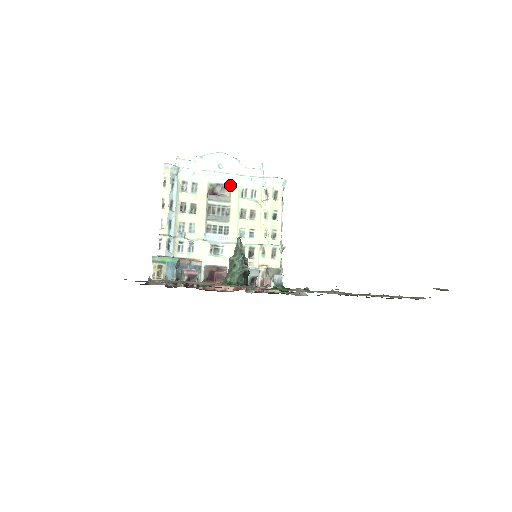
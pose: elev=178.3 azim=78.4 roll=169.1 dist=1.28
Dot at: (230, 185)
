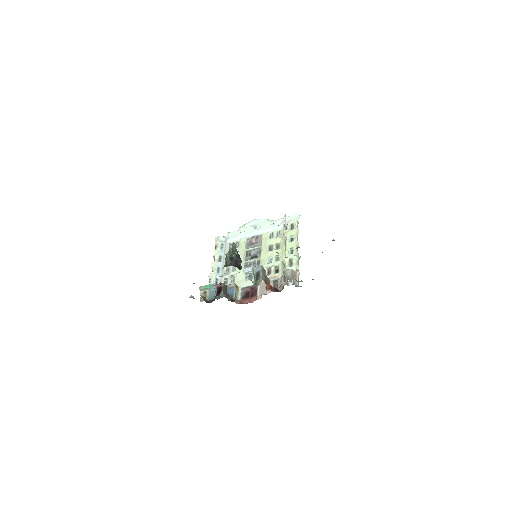
Dot at: (261, 235)
